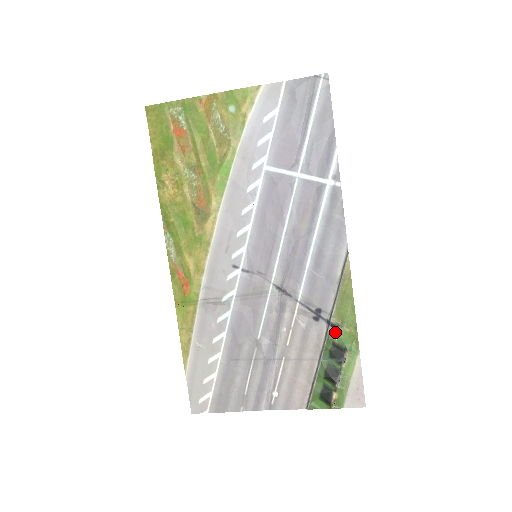
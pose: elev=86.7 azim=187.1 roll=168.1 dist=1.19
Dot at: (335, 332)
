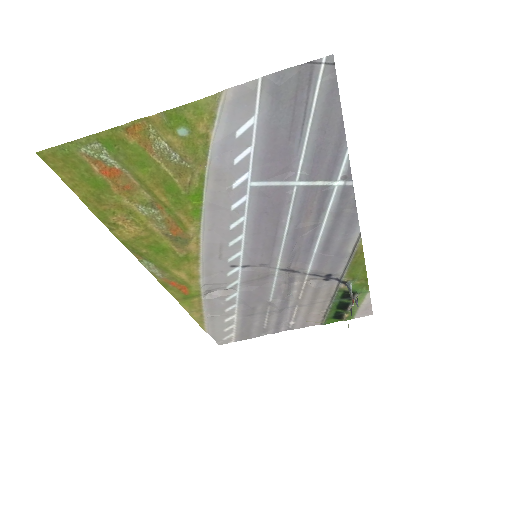
Dot at: (346, 286)
